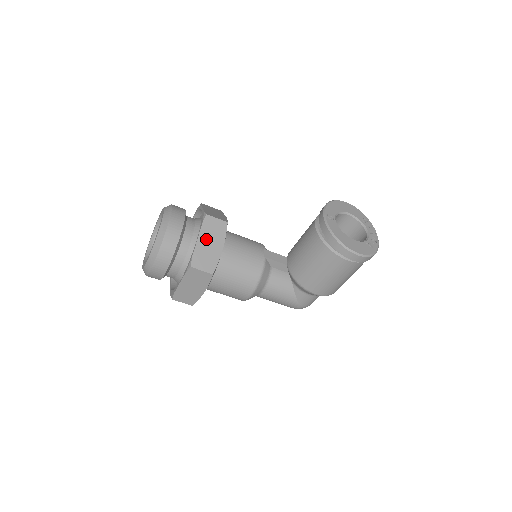
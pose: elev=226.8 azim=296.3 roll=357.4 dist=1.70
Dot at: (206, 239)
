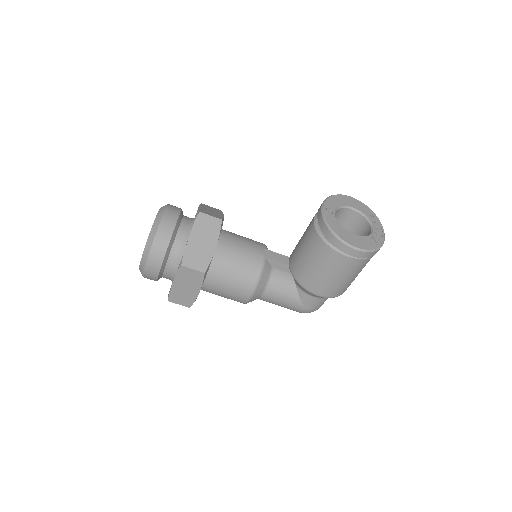
Dot at: (198, 237)
